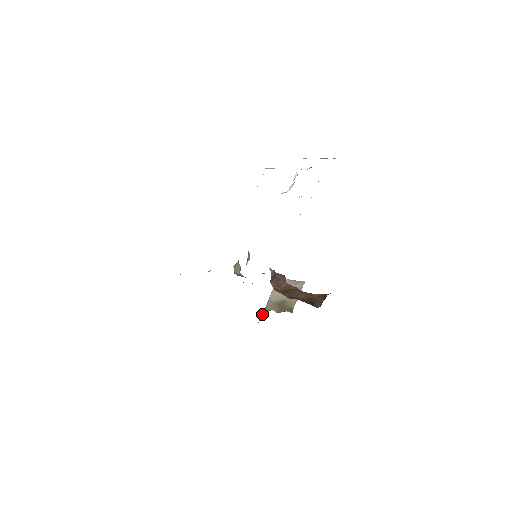
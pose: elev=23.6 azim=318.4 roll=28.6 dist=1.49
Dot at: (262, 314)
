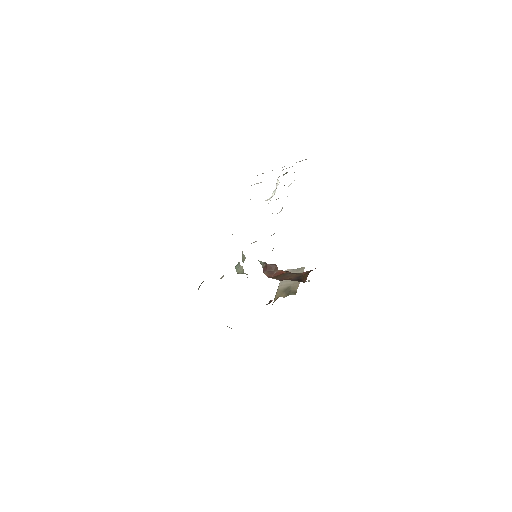
Dot at: (269, 301)
